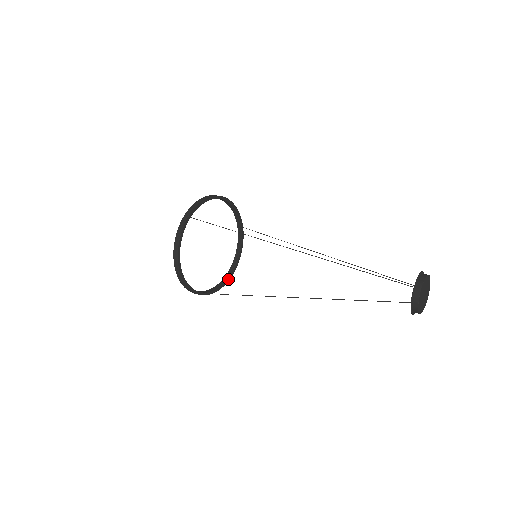
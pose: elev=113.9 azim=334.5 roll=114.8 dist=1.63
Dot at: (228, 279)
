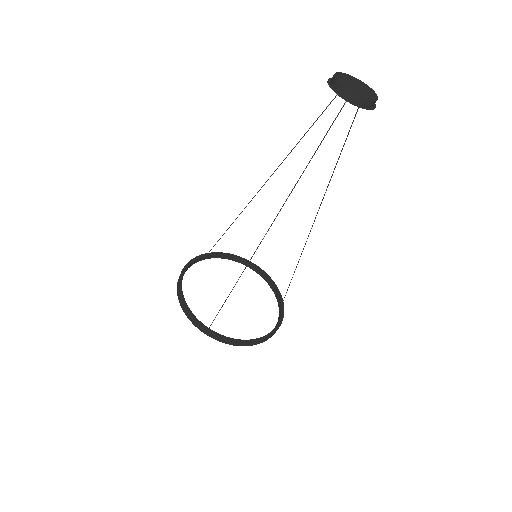
Dot at: (251, 341)
